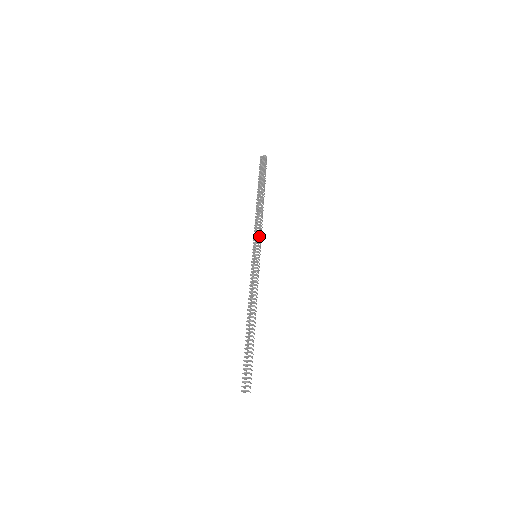
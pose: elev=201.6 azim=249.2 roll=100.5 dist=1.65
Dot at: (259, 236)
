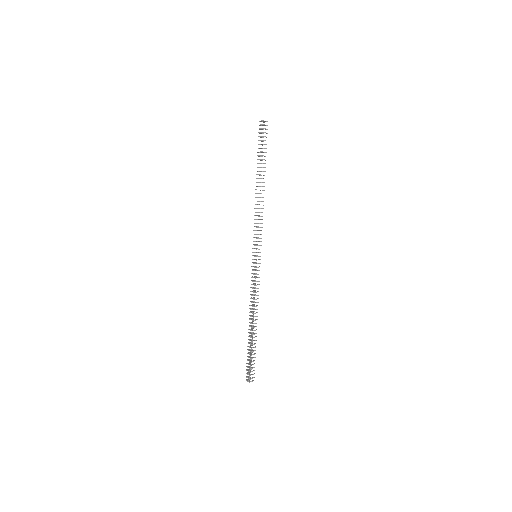
Dot at: occluded
